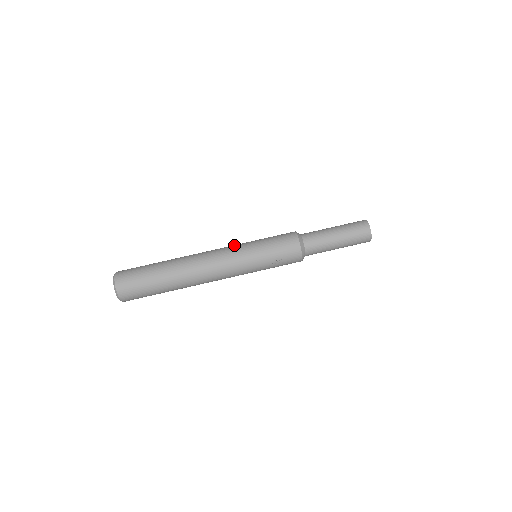
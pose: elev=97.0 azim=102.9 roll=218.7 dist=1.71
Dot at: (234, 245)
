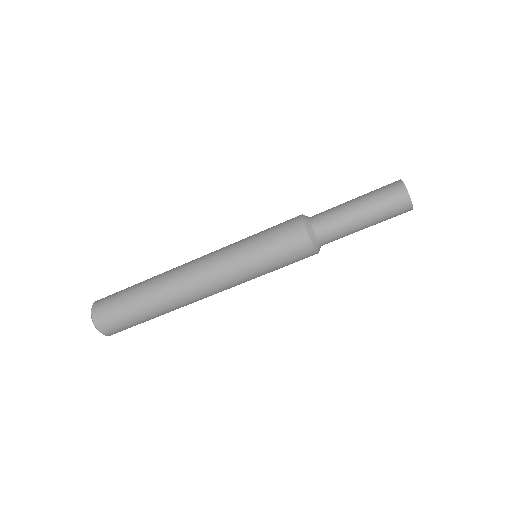
Dot at: (226, 264)
